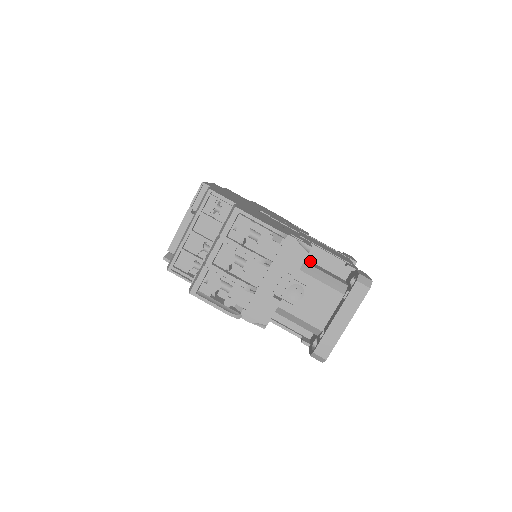
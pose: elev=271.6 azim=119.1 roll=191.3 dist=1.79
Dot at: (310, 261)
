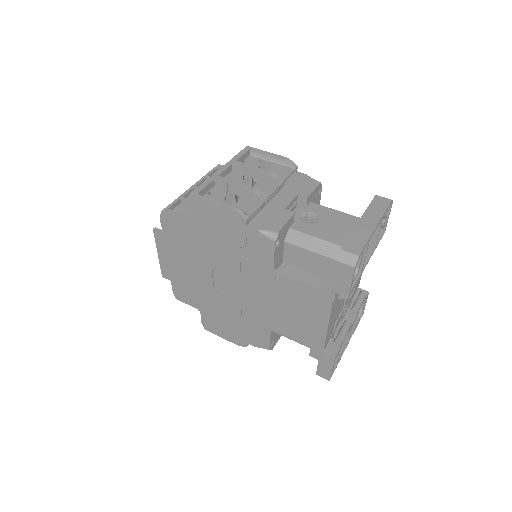
Dot at: occluded
